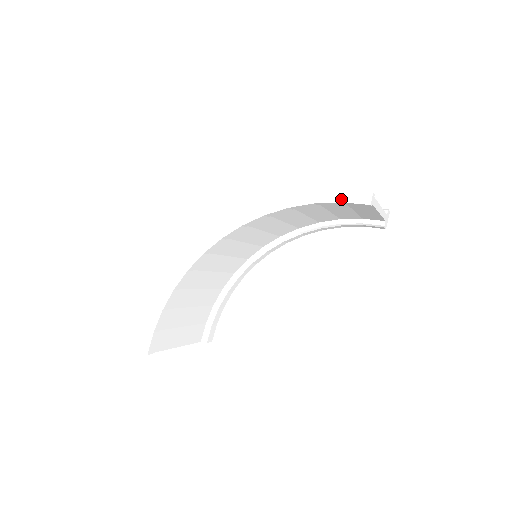
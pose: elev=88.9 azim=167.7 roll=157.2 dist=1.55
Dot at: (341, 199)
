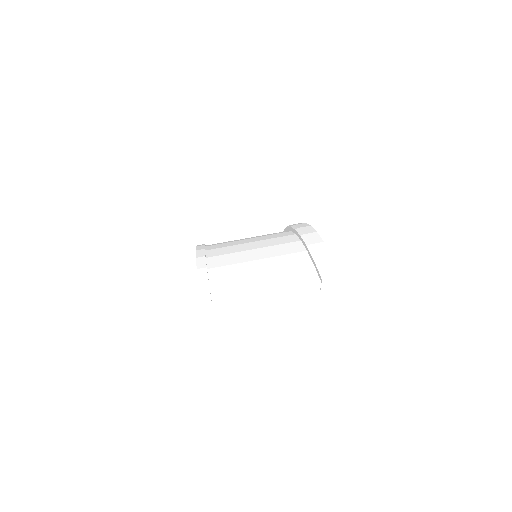
Dot at: occluded
